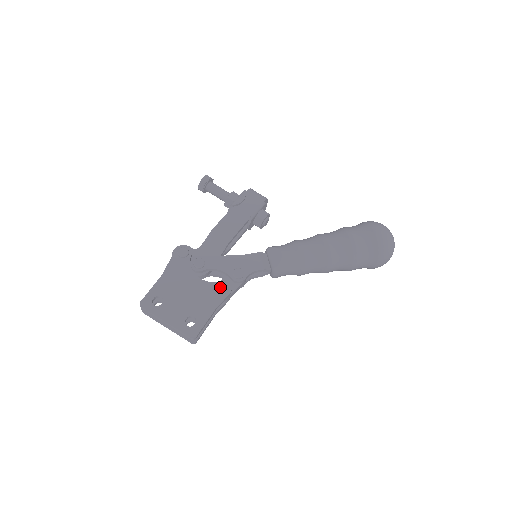
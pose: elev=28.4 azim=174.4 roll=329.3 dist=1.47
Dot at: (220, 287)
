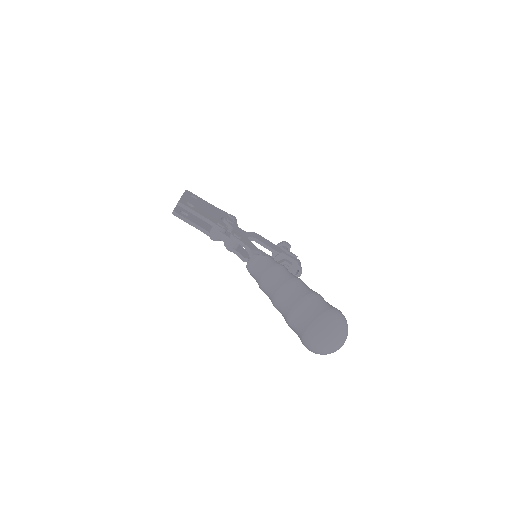
Dot at: (222, 223)
